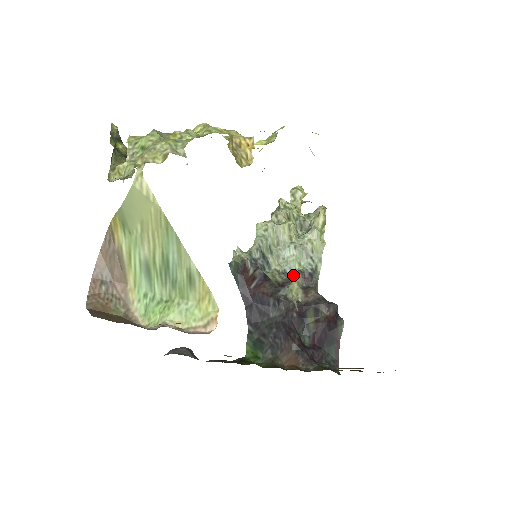
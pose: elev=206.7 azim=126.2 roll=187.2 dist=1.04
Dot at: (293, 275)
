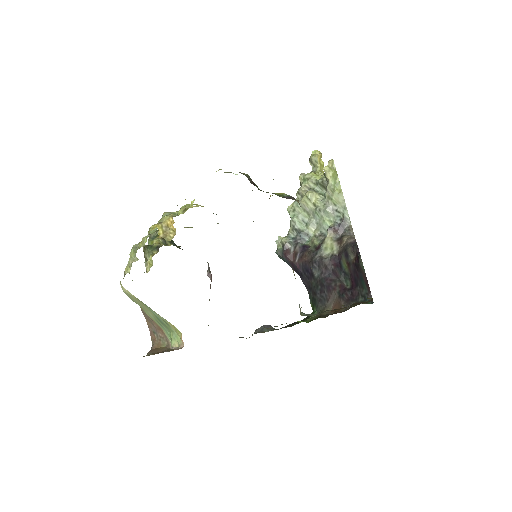
Dot at: occluded
